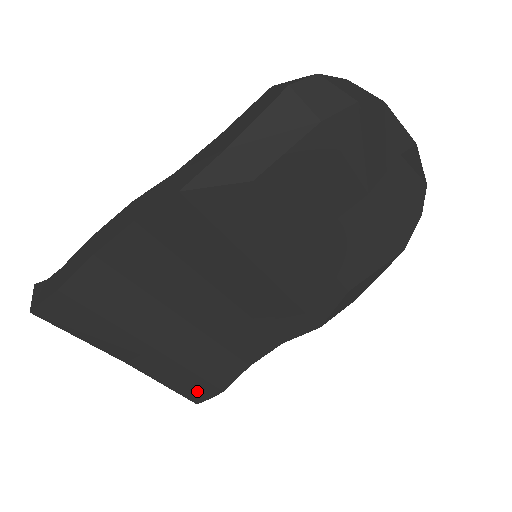
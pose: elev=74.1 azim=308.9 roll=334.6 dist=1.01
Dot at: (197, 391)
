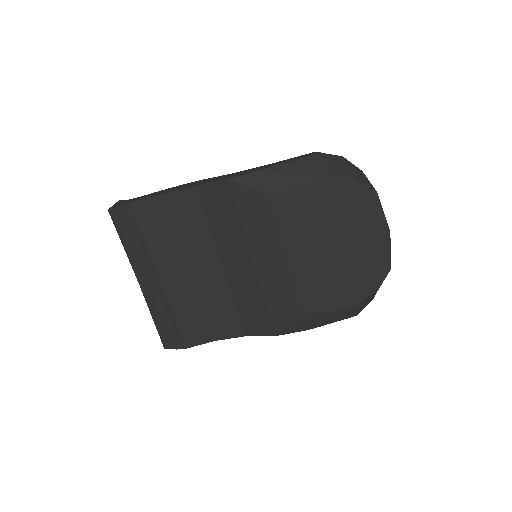
Dot at: (170, 336)
